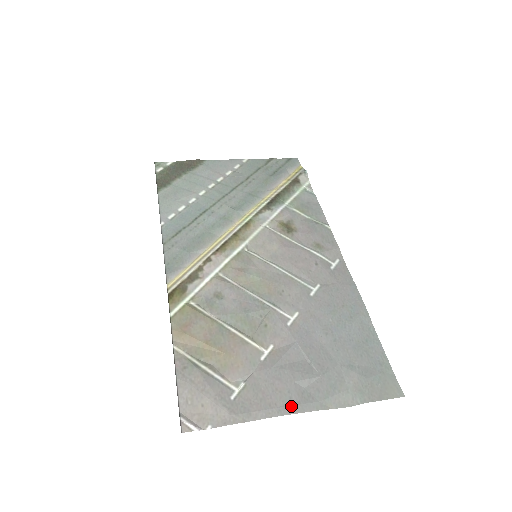
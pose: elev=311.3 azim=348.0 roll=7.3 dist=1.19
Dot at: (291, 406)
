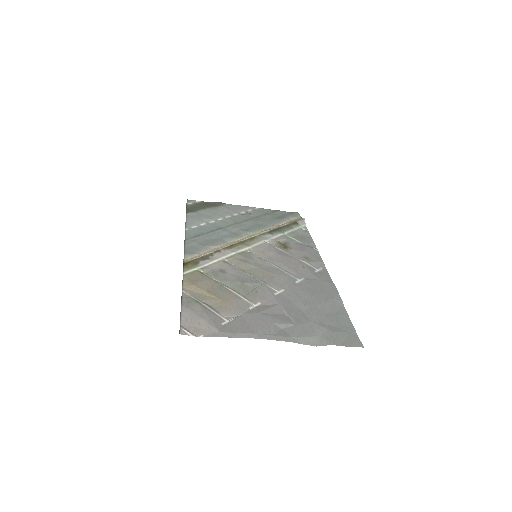
Dot at: (269, 335)
